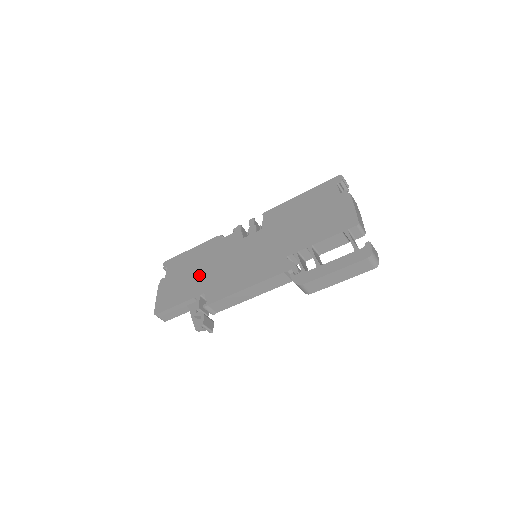
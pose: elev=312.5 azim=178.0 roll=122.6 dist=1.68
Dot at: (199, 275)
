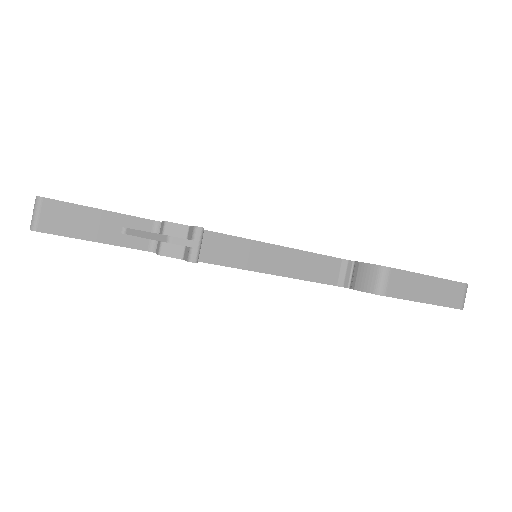
Dot at: occluded
